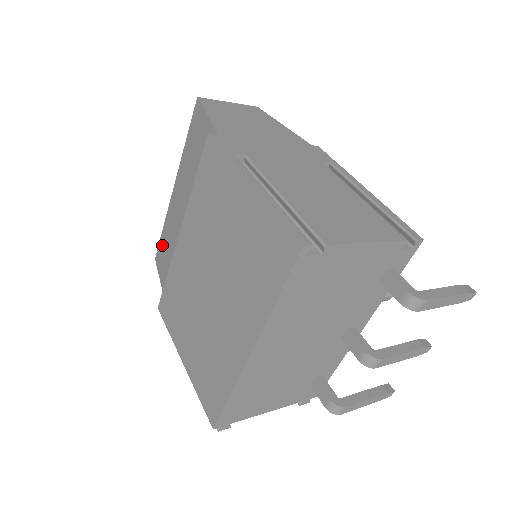
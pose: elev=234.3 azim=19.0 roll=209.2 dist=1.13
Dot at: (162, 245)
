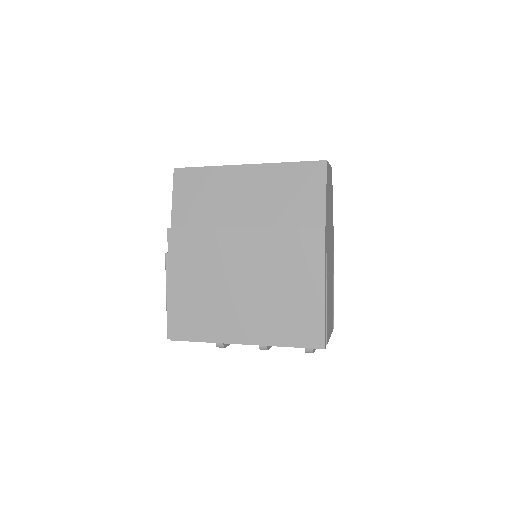
Dot at: (196, 177)
